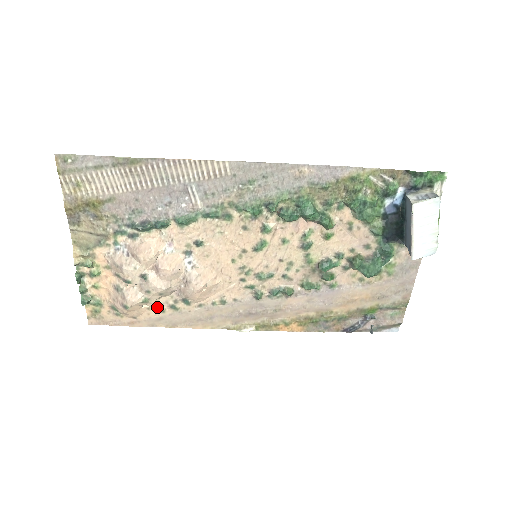
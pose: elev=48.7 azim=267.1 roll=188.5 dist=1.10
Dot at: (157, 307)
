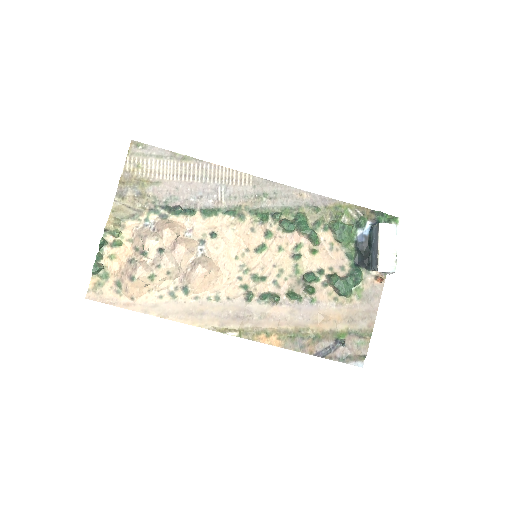
Dot at: (157, 291)
